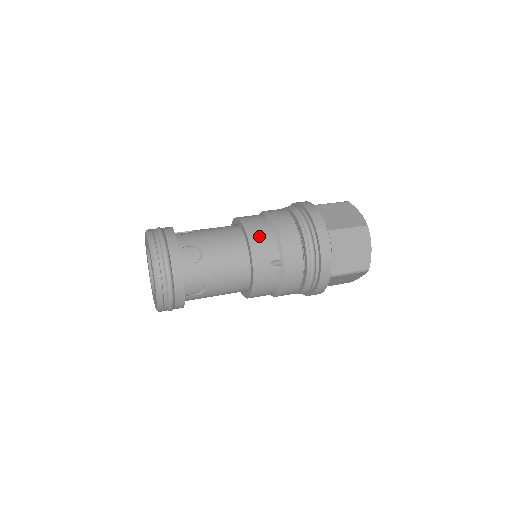
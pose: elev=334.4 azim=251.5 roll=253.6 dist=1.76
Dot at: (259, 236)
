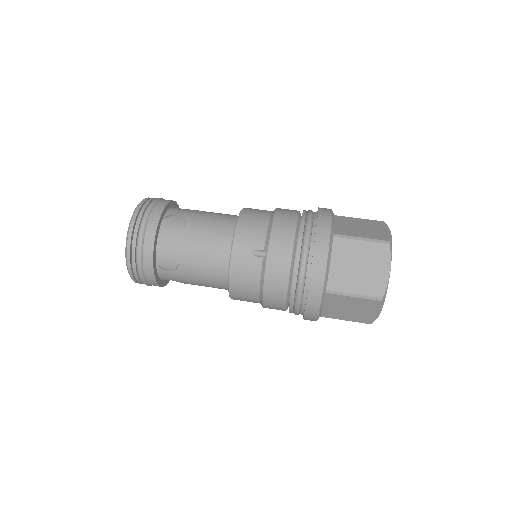
Dot at: (250, 221)
